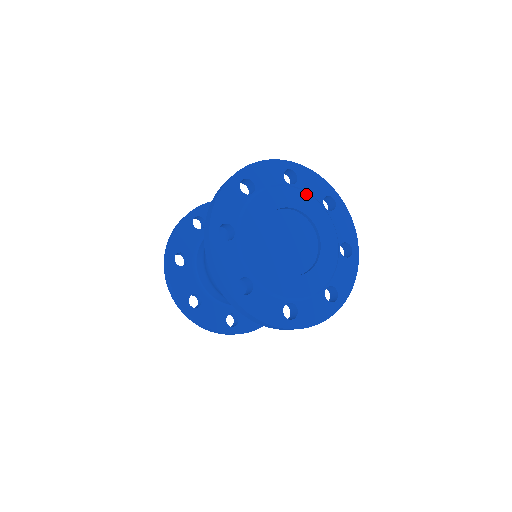
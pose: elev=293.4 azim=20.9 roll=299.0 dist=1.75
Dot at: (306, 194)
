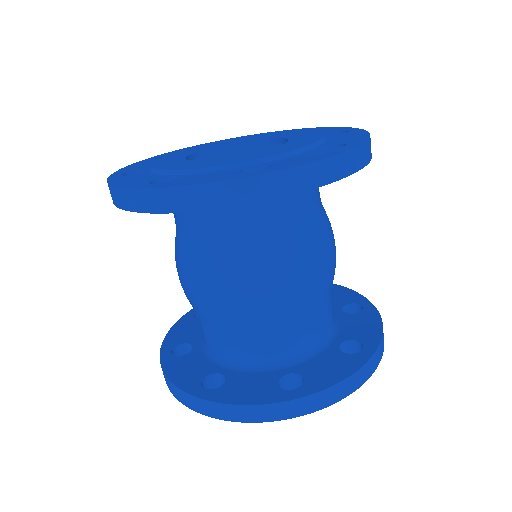
Dot at: (196, 147)
